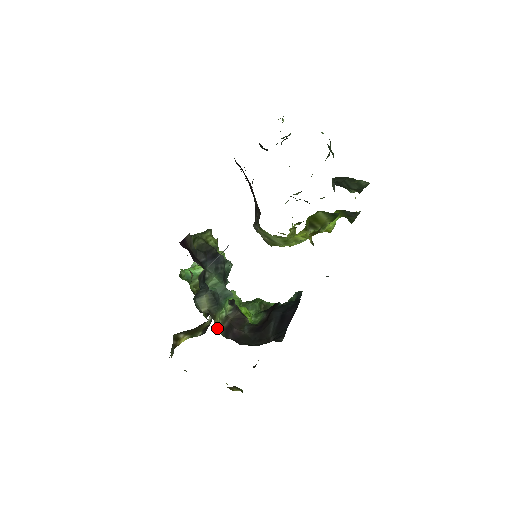
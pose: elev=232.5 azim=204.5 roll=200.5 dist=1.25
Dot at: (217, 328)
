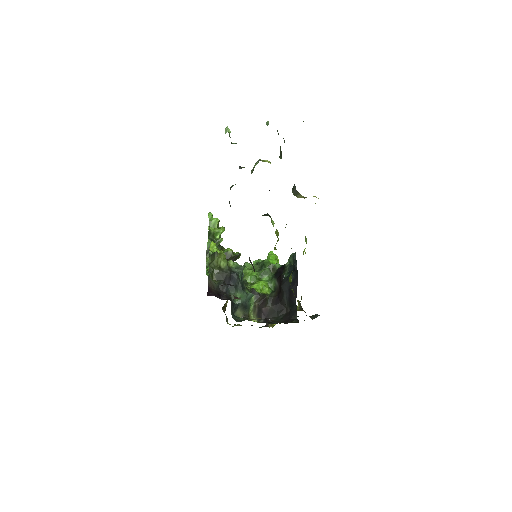
Dot at: occluded
